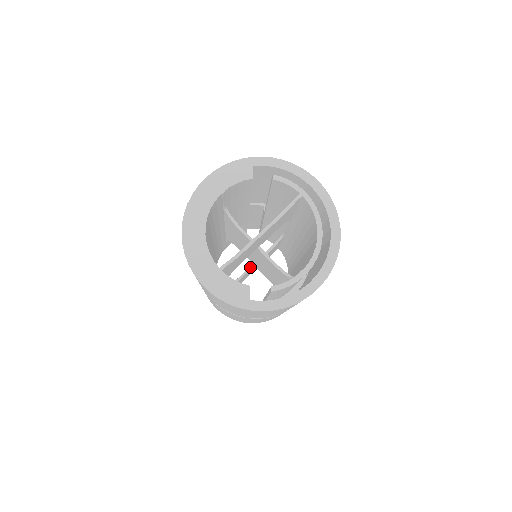
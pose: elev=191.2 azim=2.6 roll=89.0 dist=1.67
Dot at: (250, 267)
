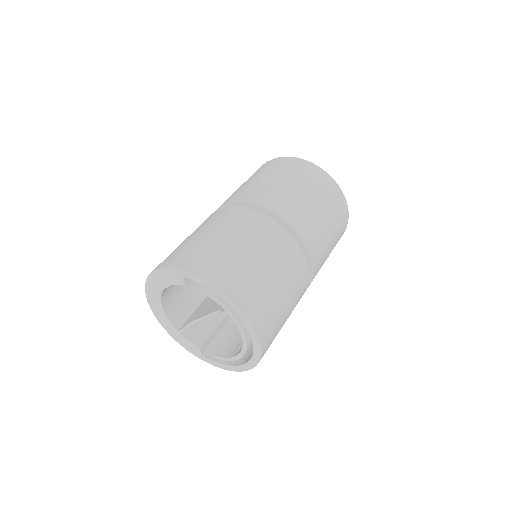
Dot at: occluded
